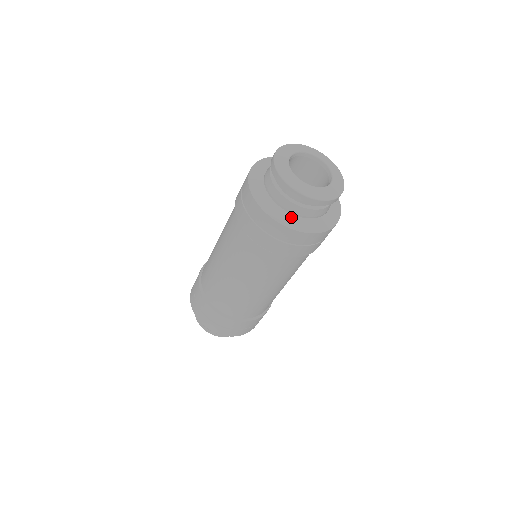
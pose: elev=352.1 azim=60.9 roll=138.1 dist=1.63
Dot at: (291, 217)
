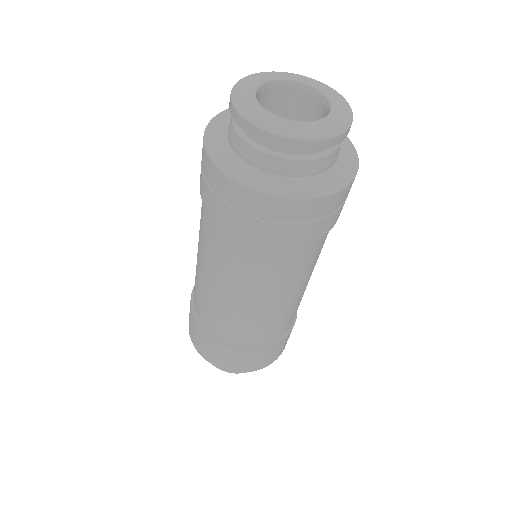
Dot at: (259, 174)
